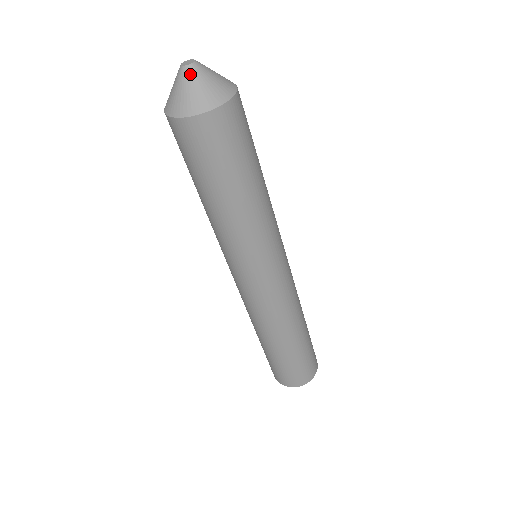
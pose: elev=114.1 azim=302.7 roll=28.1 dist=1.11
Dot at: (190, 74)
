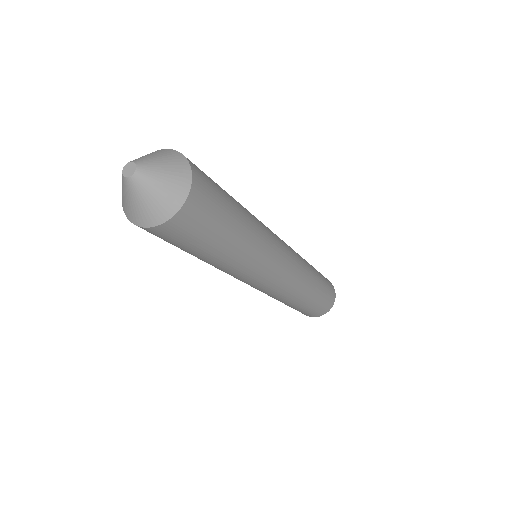
Dot at: (133, 187)
